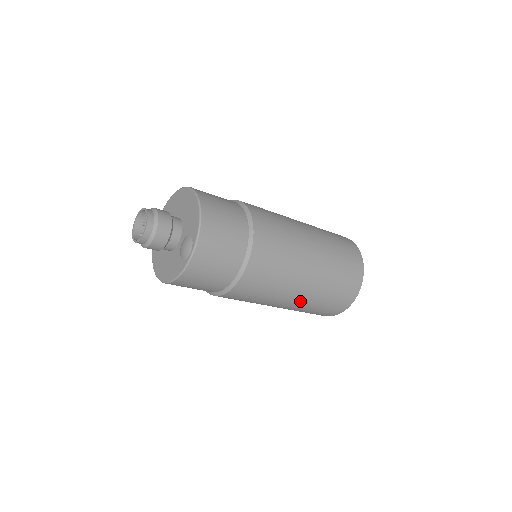
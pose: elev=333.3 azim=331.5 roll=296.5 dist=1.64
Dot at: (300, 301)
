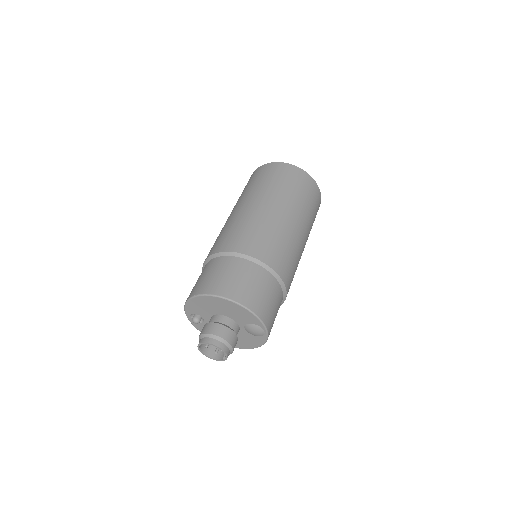
Dot at: occluded
